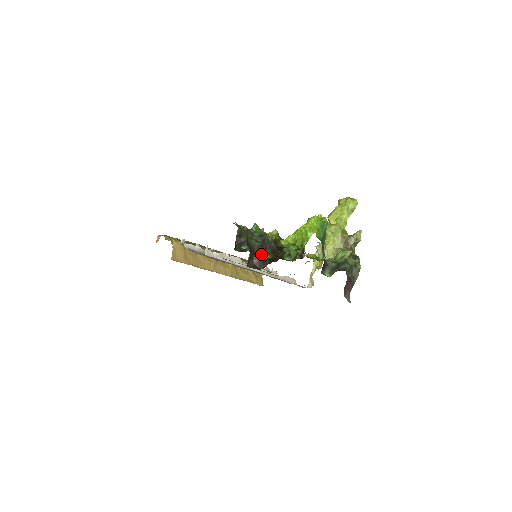
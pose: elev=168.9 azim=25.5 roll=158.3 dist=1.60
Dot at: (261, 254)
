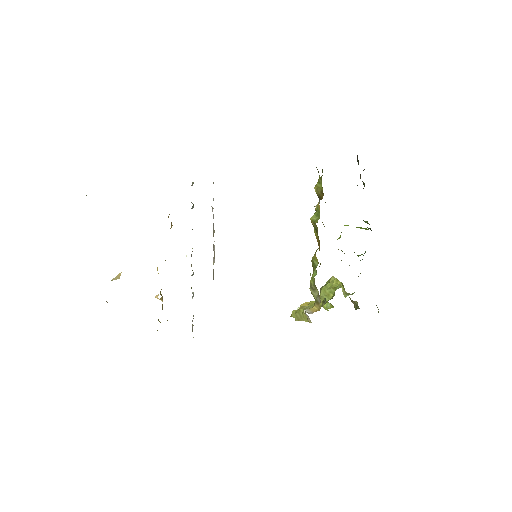
Dot at: (364, 183)
